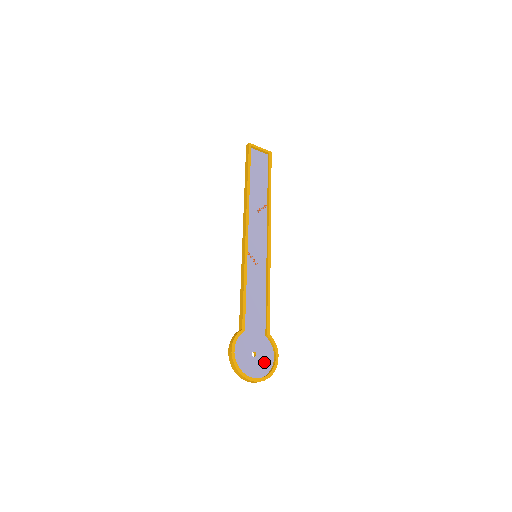
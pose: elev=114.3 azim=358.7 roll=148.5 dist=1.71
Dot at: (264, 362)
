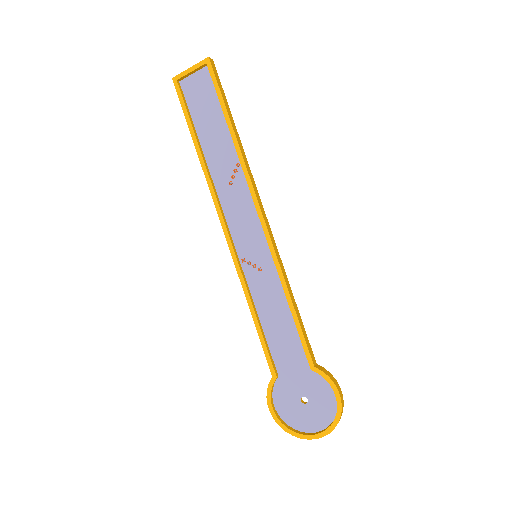
Dot at: (323, 406)
